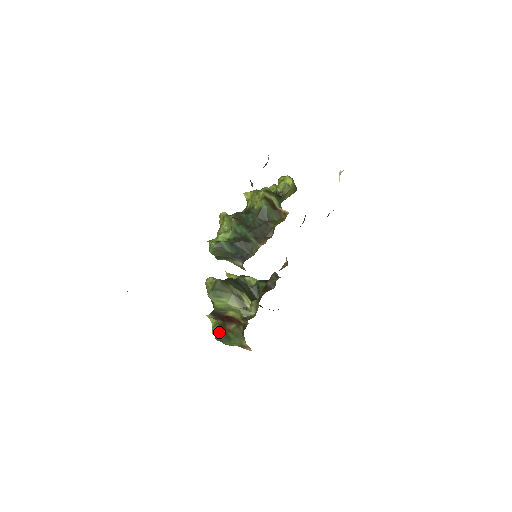
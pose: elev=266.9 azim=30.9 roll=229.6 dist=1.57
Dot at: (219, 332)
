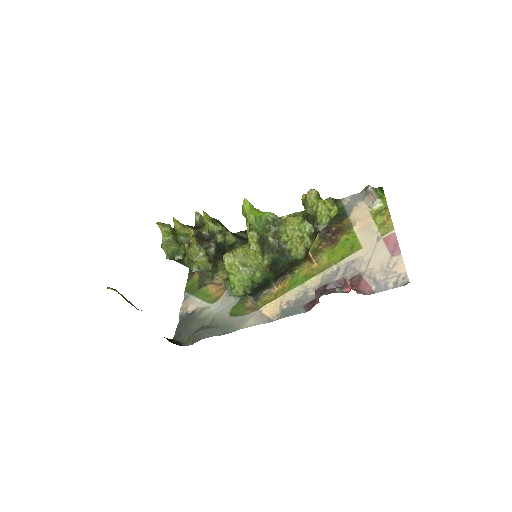
Dot at: (174, 258)
